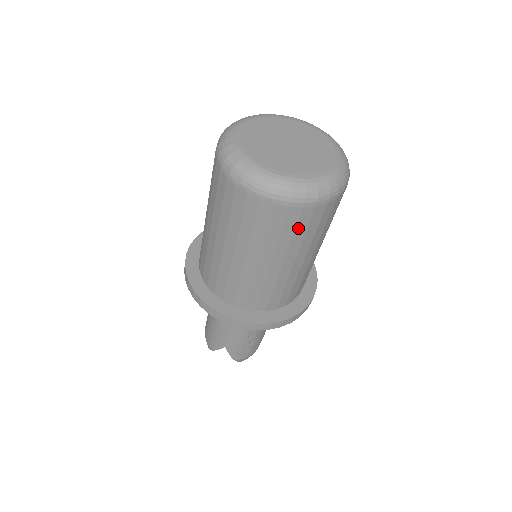
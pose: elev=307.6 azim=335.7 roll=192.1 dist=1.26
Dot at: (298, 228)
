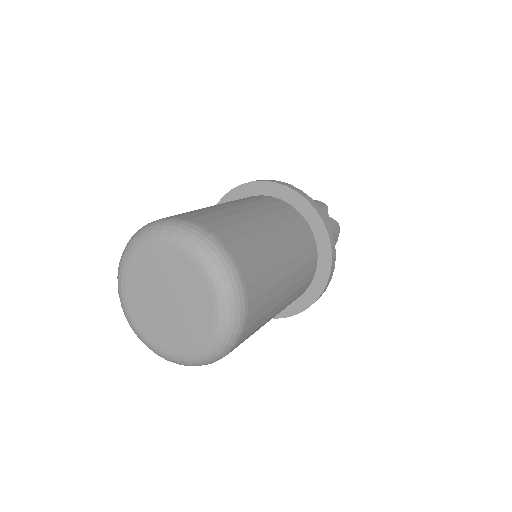
Dot at: occluded
